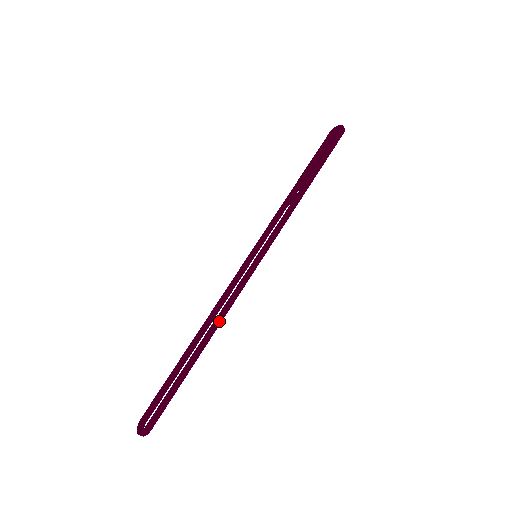
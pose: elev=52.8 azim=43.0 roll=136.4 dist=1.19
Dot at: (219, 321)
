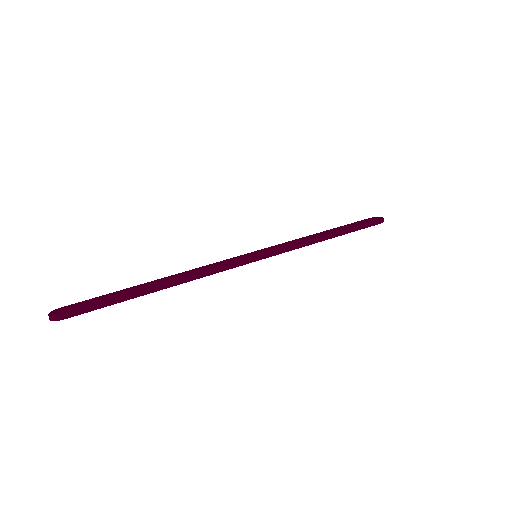
Dot at: (192, 278)
